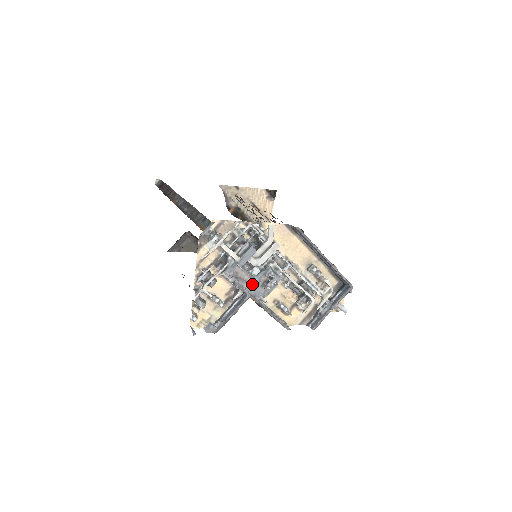
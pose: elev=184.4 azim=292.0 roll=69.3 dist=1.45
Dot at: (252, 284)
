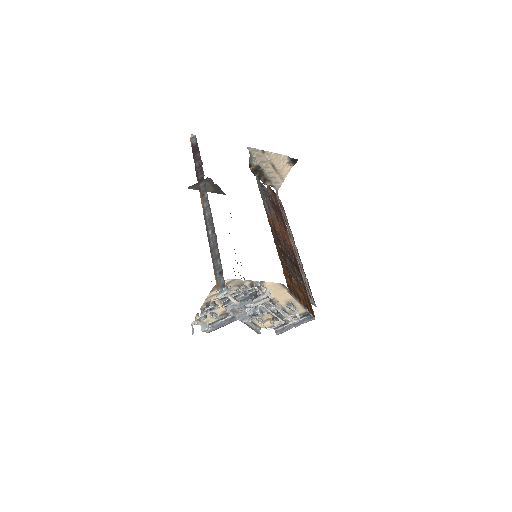
Dot at: (243, 314)
